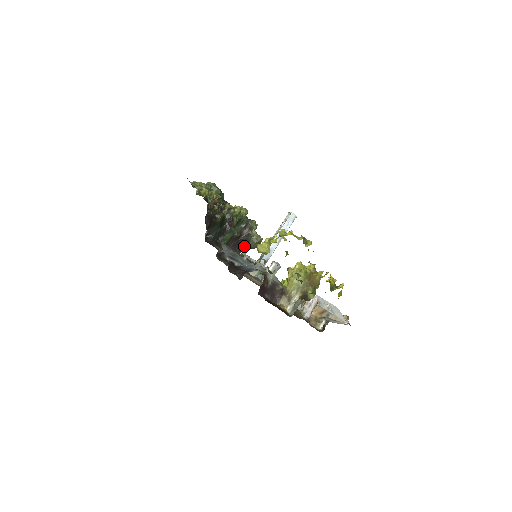
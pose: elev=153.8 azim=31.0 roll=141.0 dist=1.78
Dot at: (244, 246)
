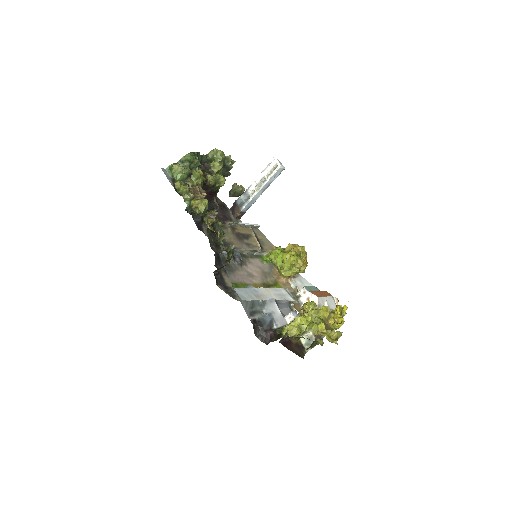
Dot at: occluded
